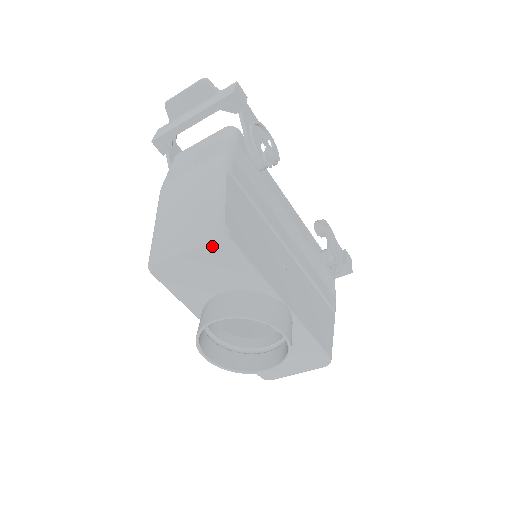
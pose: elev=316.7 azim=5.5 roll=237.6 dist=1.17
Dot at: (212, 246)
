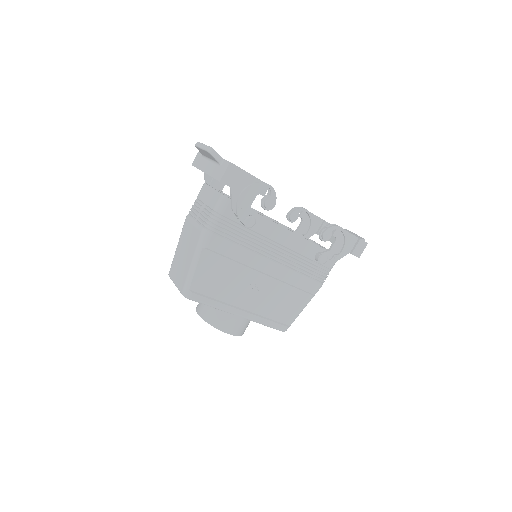
Dot at: occluded
